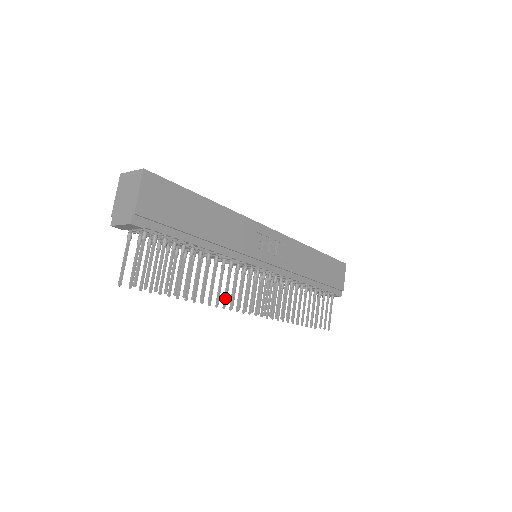
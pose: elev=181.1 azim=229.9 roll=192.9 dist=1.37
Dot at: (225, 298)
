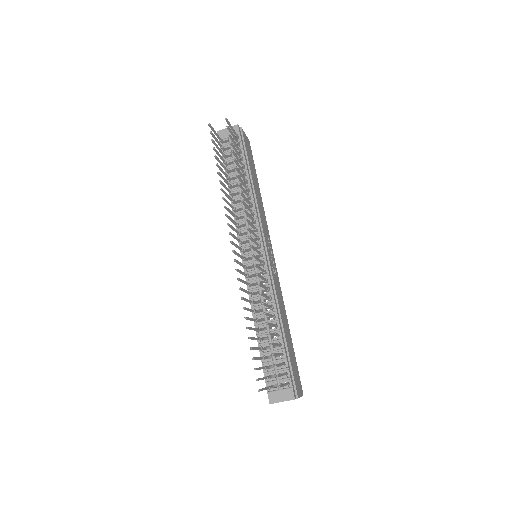
Dot at: (244, 202)
